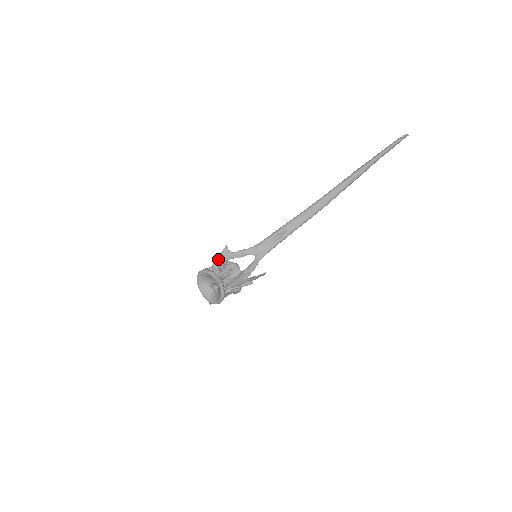
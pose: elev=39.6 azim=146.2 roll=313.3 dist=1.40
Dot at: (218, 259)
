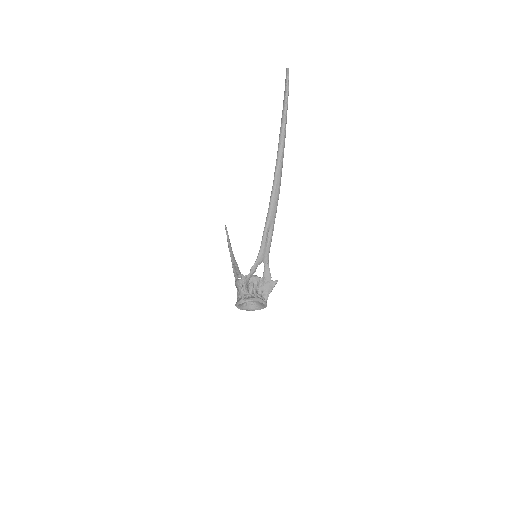
Dot at: (244, 288)
